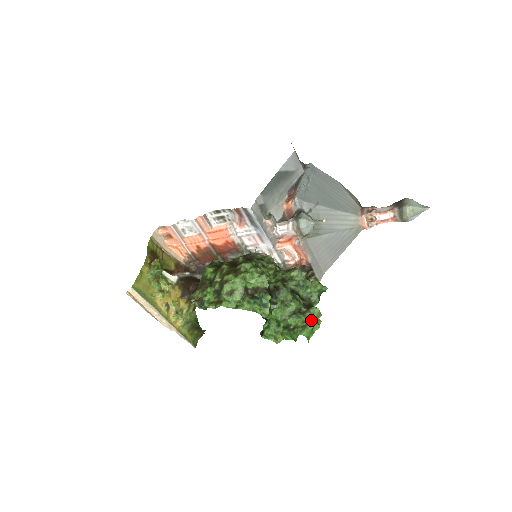
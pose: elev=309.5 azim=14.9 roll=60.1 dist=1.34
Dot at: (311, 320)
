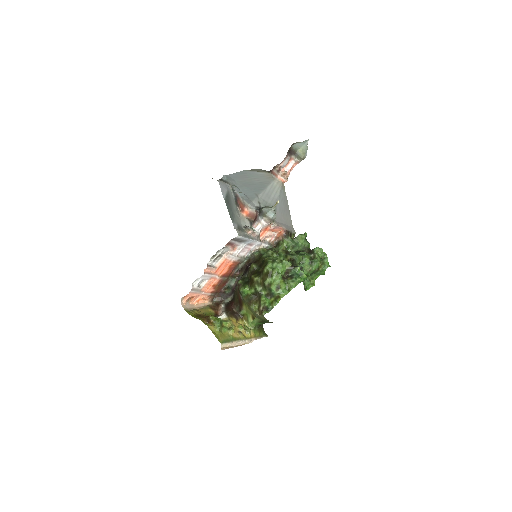
Dot at: (320, 257)
